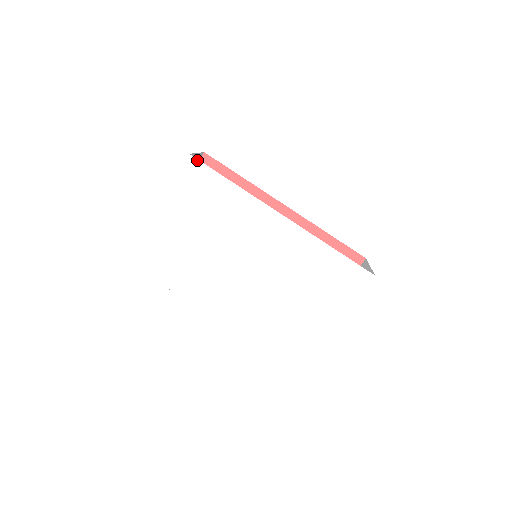
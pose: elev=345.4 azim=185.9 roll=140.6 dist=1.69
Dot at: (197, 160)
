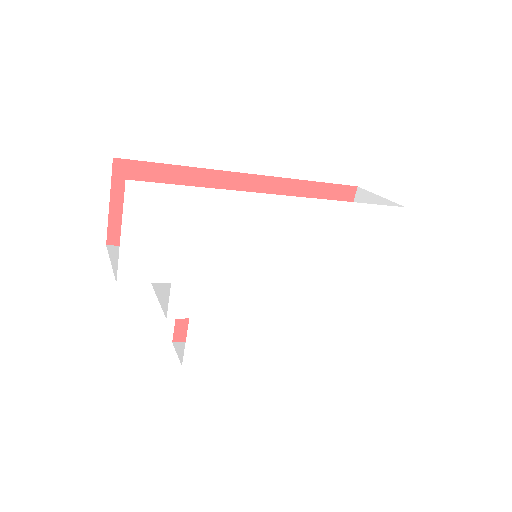
Dot at: (141, 183)
